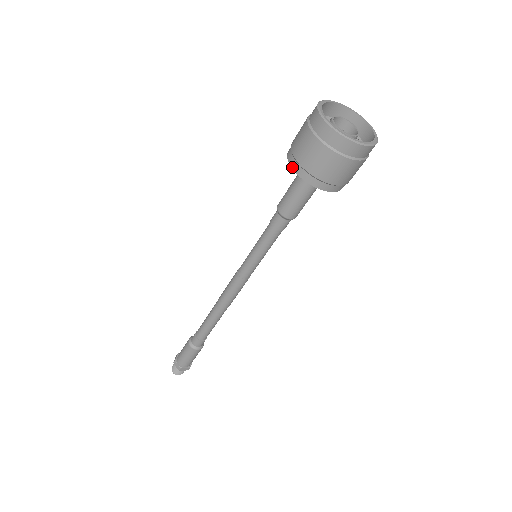
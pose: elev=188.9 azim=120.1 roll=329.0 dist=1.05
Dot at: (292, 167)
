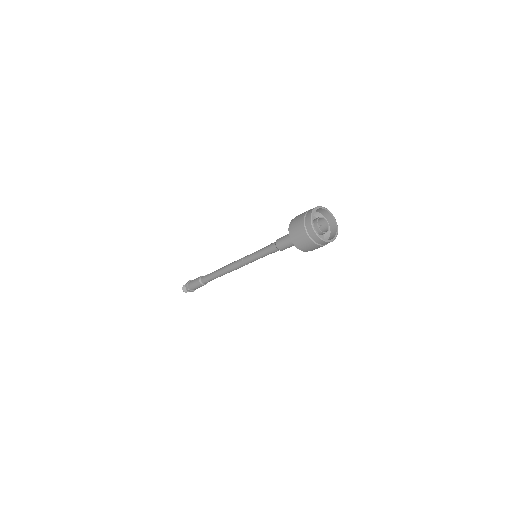
Dot at: (297, 248)
